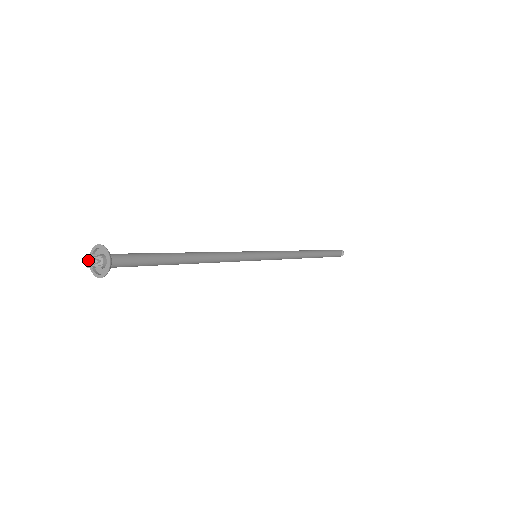
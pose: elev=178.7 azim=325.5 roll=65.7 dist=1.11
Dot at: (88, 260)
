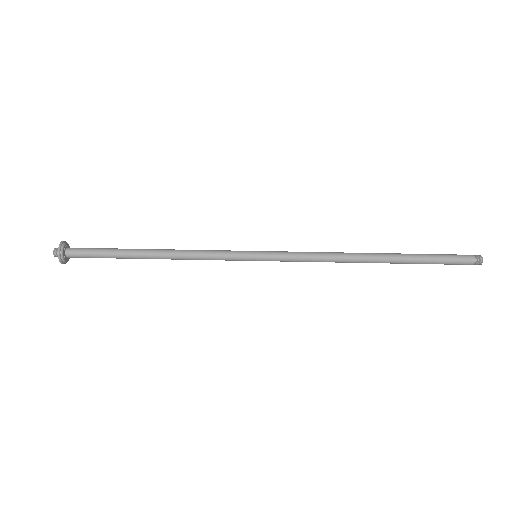
Dot at: occluded
